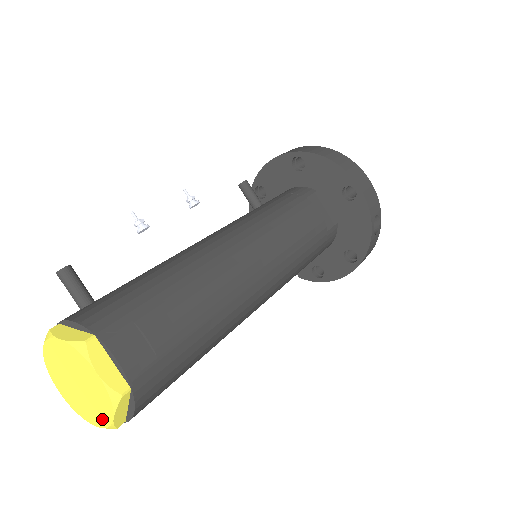
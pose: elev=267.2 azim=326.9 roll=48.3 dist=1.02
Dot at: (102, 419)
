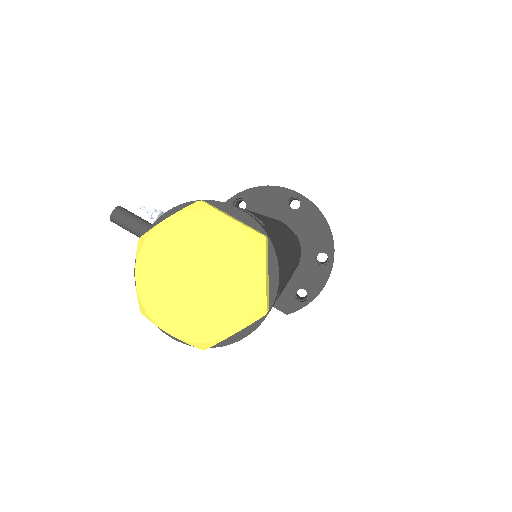
Dot at: (248, 301)
